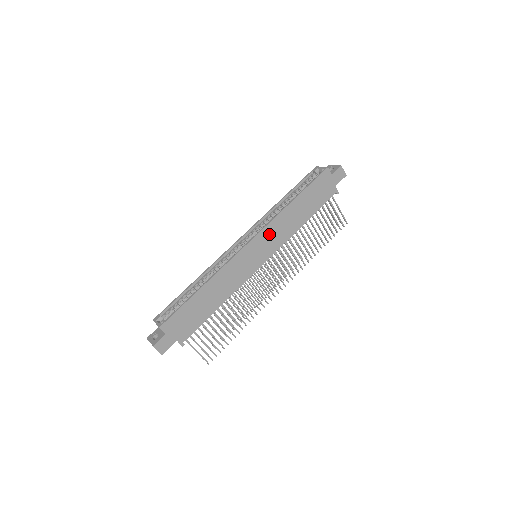
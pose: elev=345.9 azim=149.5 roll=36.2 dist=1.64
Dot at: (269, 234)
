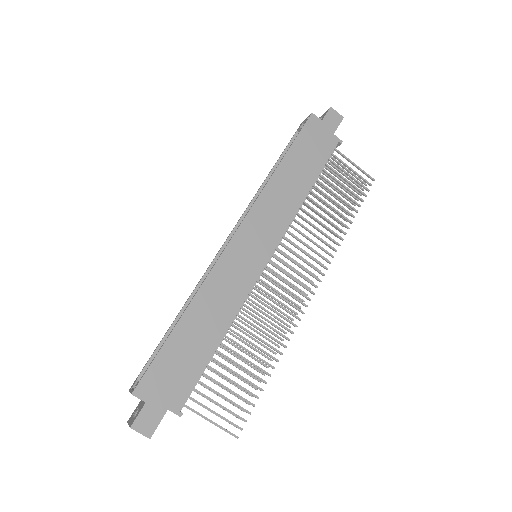
Dot at: (260, 217)
